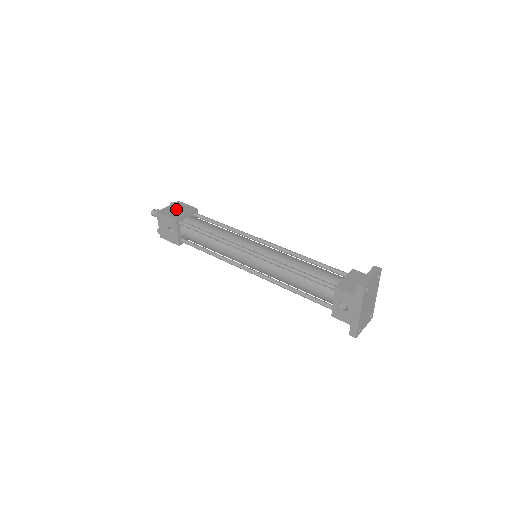
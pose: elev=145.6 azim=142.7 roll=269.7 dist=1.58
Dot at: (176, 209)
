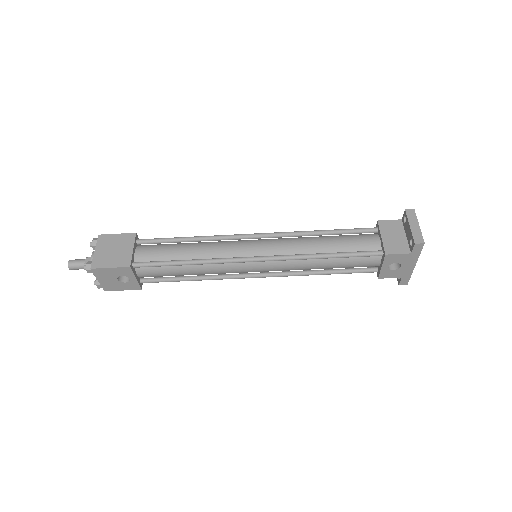
Dot at: (111, 250)
